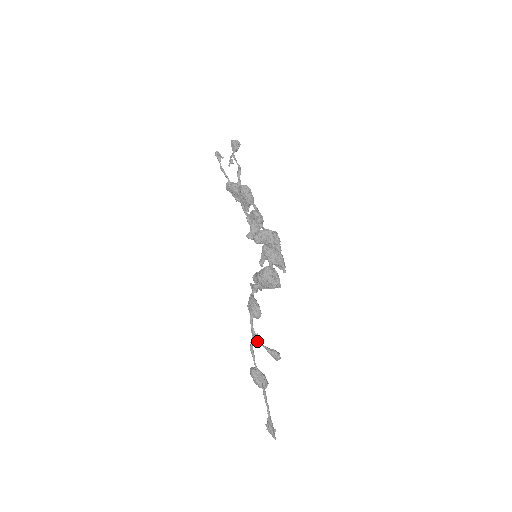
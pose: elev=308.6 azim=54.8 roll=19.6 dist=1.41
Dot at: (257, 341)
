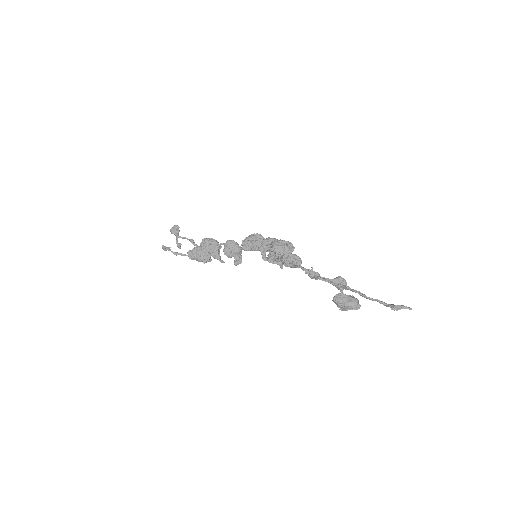
Dot at: (317, 274)
